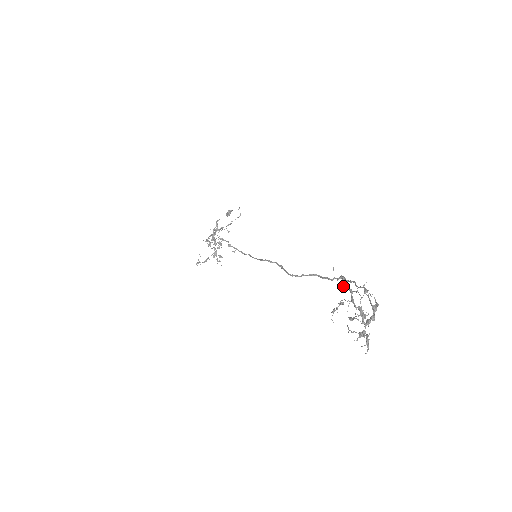
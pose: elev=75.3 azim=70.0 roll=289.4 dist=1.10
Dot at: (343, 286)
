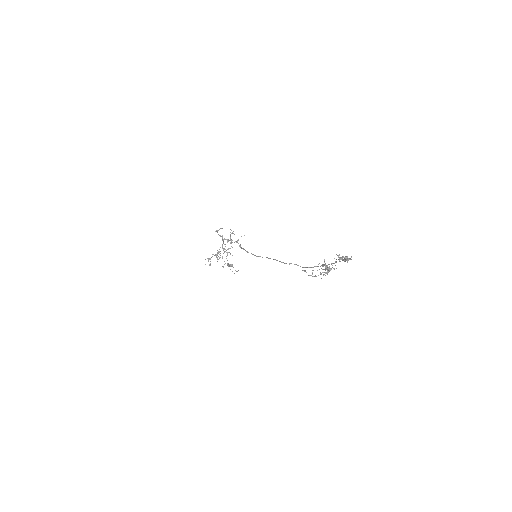
Dot at: (322, 266)
